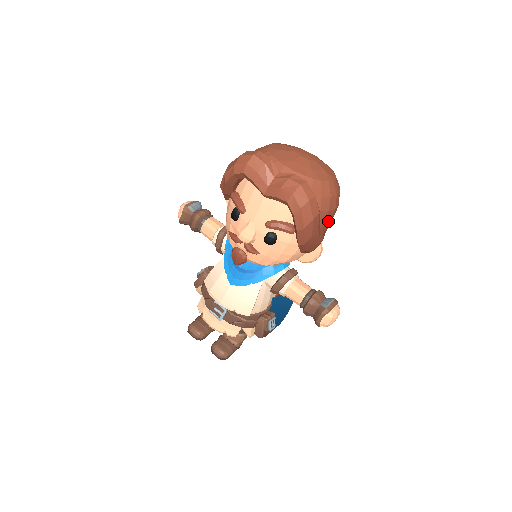
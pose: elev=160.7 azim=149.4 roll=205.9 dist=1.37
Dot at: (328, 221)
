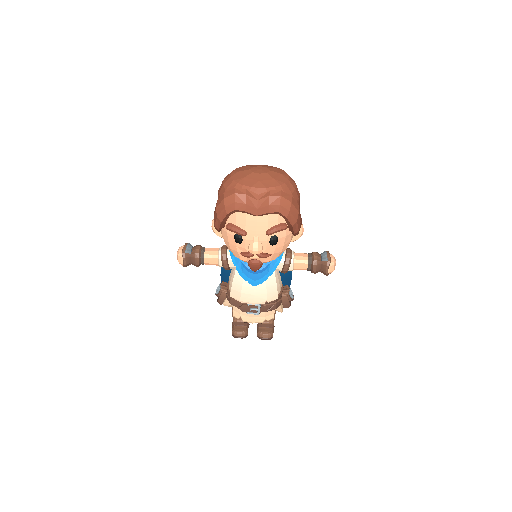
Dot at: (299, 205)
